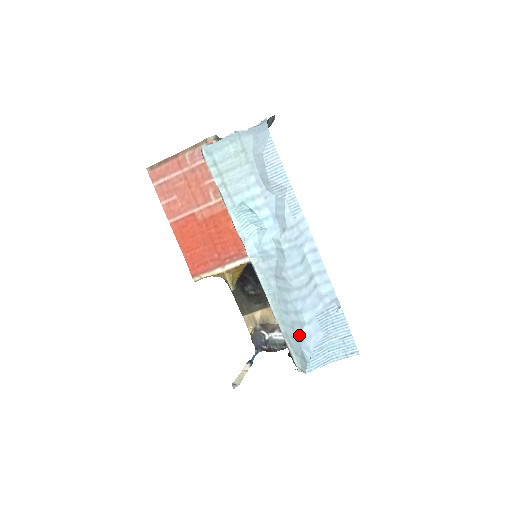
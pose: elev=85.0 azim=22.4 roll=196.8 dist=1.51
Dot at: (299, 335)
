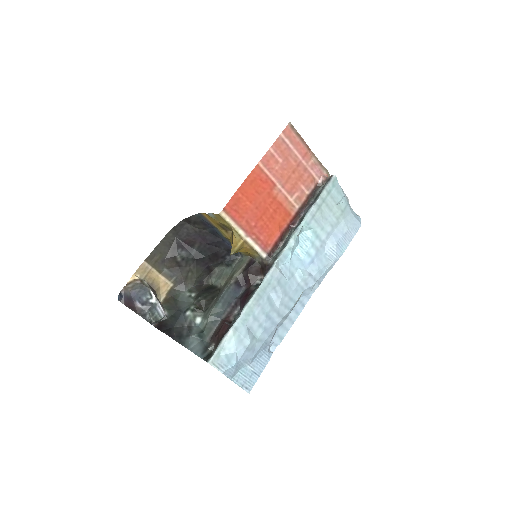
Dot at: (248, 341)
